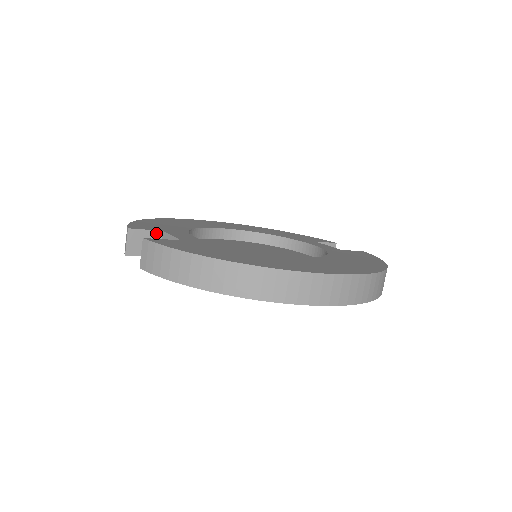
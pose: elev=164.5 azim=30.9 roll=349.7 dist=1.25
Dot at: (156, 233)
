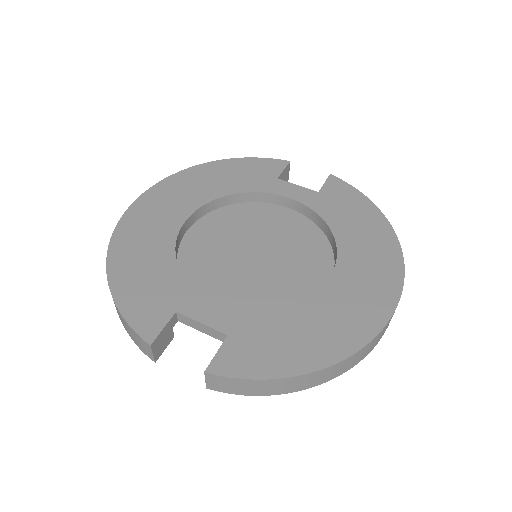
Dot at: (171, 320)
